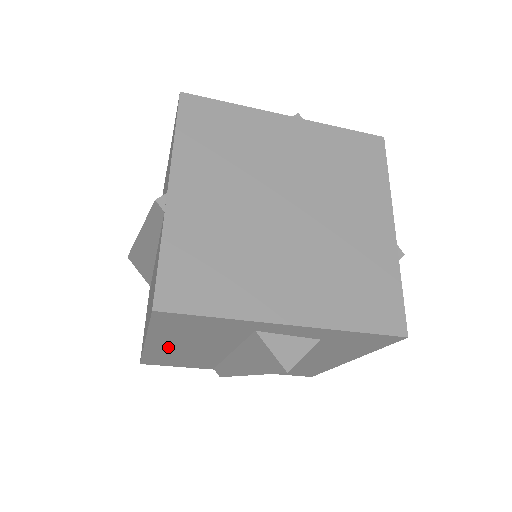
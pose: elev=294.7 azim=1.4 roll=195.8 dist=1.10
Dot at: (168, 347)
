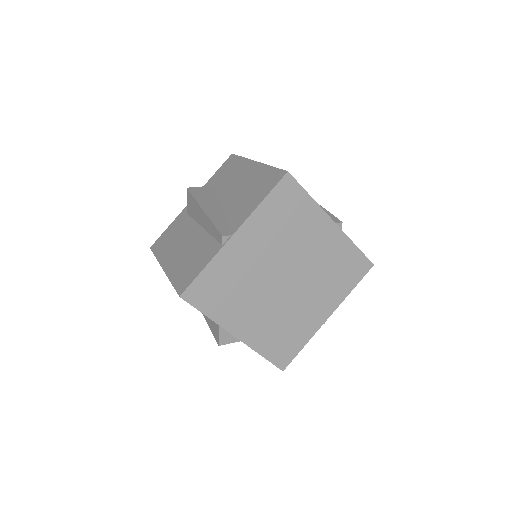
Dot at: occluded
